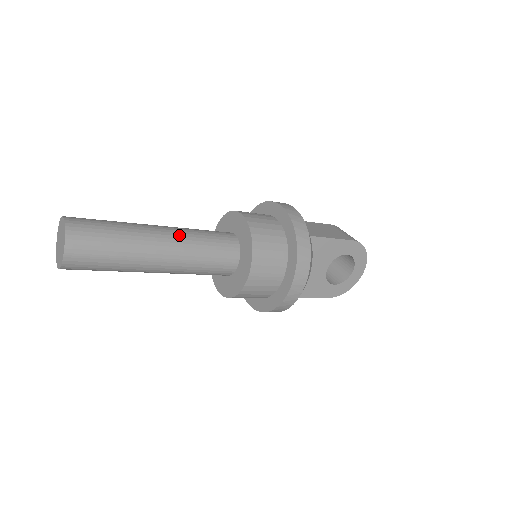
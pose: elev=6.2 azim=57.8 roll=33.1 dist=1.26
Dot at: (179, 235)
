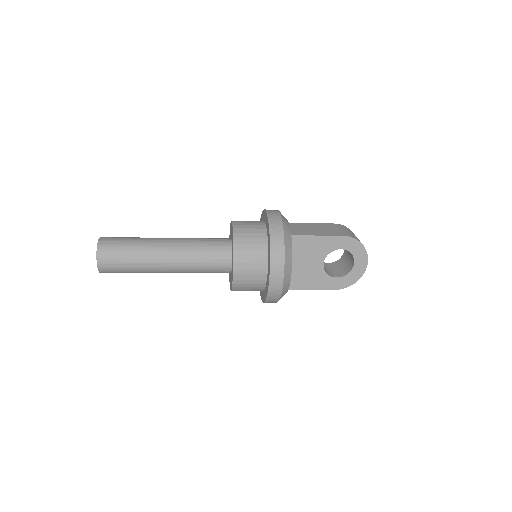
Dot at: (180, 243)
